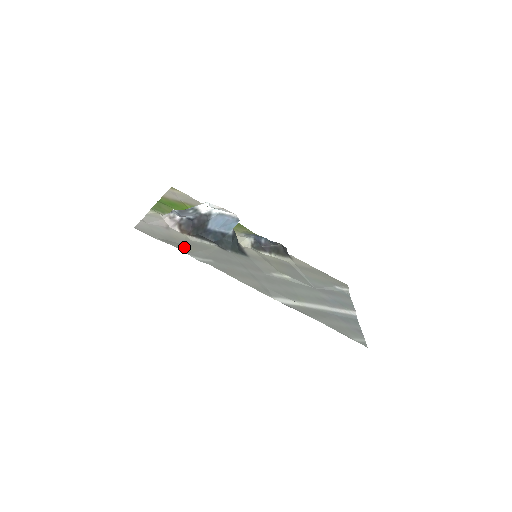
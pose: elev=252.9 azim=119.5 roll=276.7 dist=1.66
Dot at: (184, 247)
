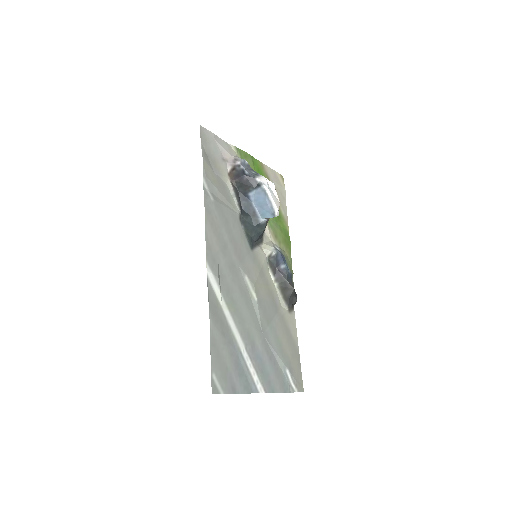
Dot at: (210, 172)
